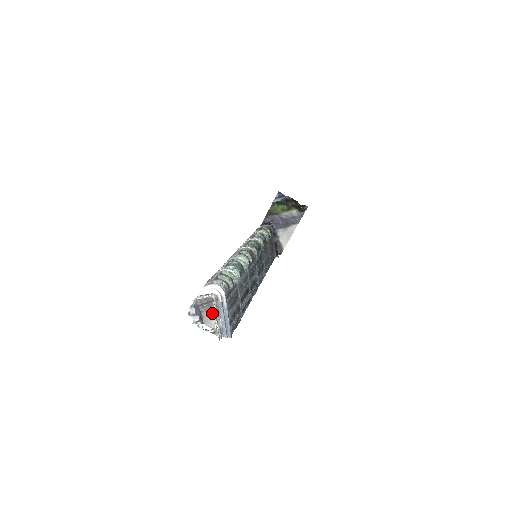
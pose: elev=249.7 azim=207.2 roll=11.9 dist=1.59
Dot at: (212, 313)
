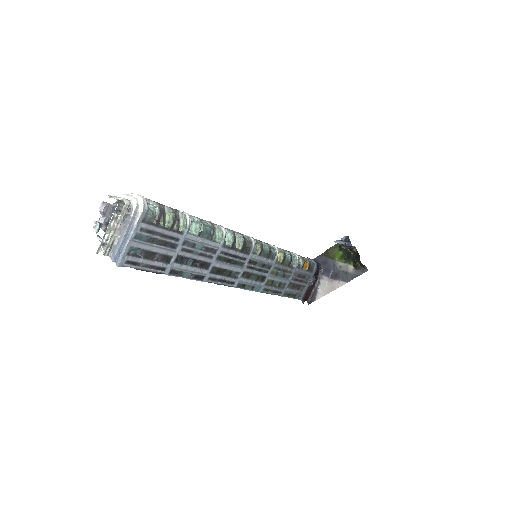
Dot at: occluded
